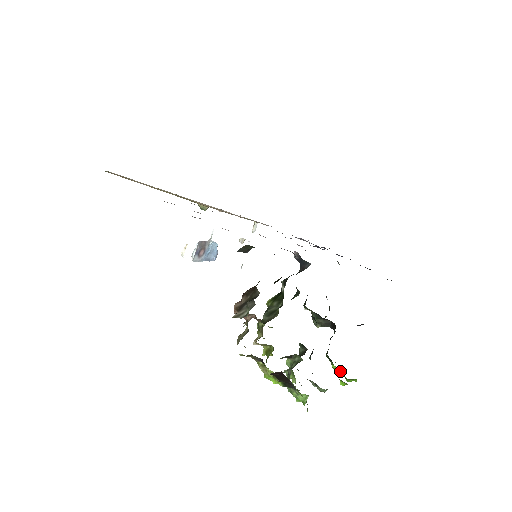
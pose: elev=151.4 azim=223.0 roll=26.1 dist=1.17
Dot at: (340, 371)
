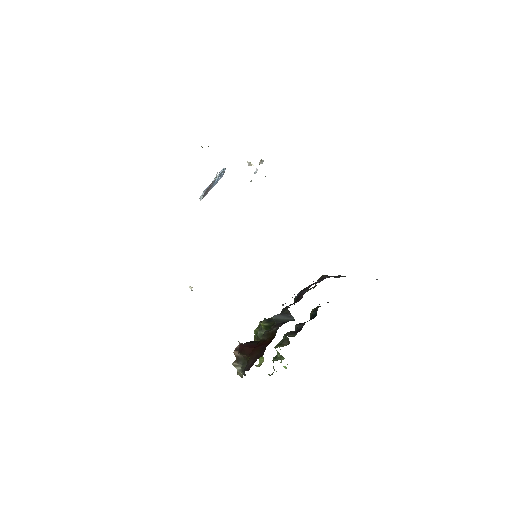
Dot at: occluded
